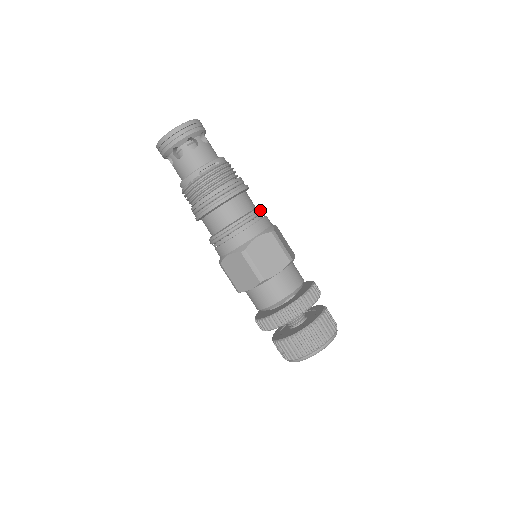
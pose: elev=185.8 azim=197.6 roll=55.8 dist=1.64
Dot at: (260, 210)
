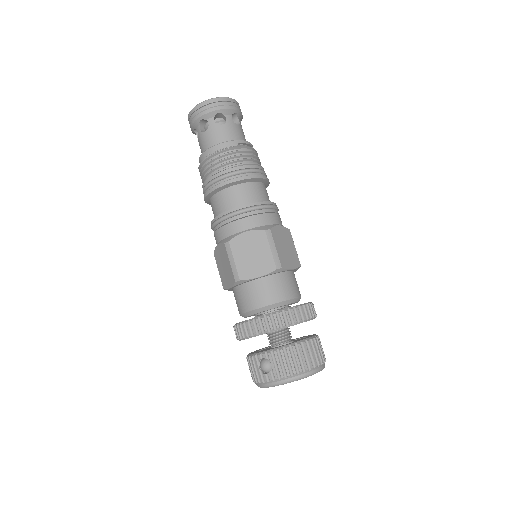
Dot at: occluded
